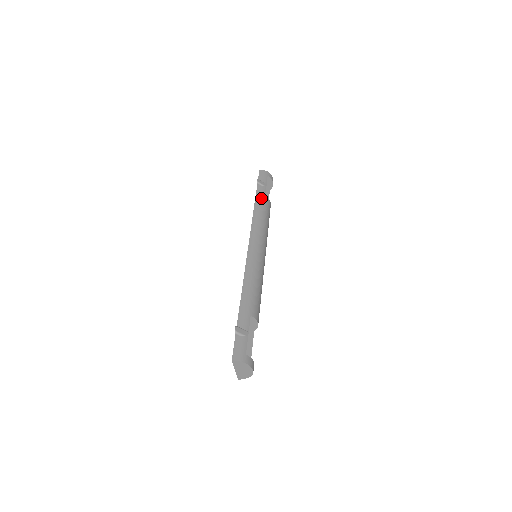
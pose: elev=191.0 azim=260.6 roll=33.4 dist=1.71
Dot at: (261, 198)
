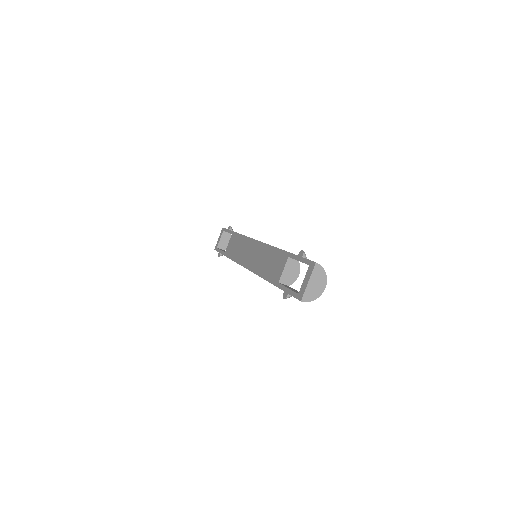
Dot at: occluded
